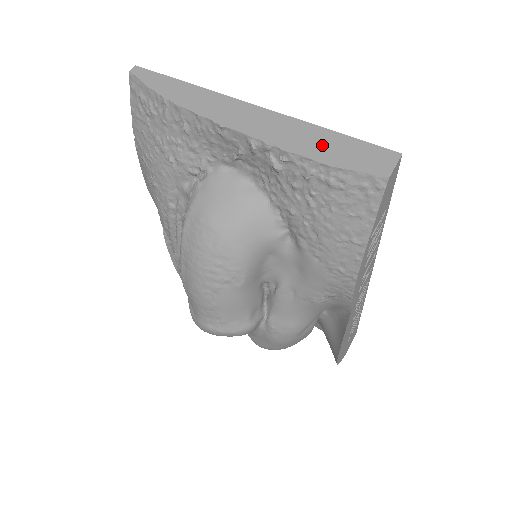
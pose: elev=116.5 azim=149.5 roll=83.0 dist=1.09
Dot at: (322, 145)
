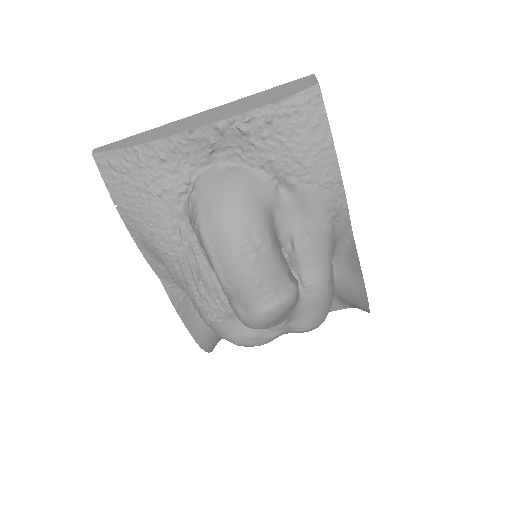
Dot at: (264, 98)
